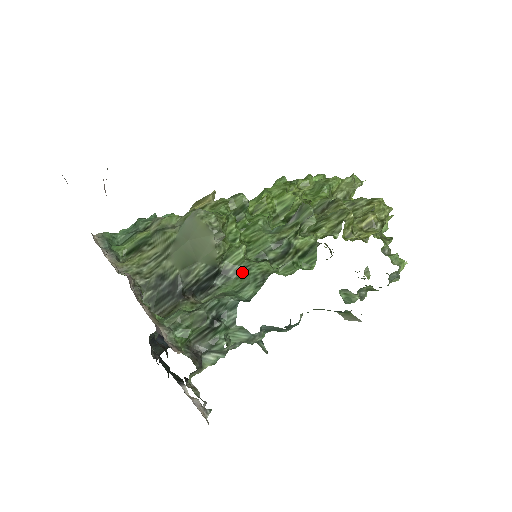
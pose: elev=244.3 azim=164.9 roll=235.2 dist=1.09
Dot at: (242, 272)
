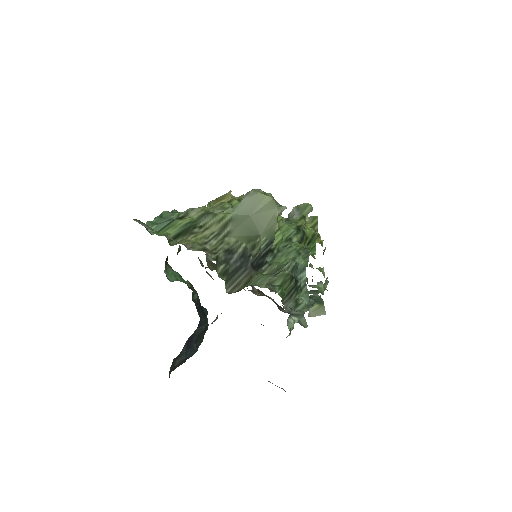
Dot at: (284, 250)
